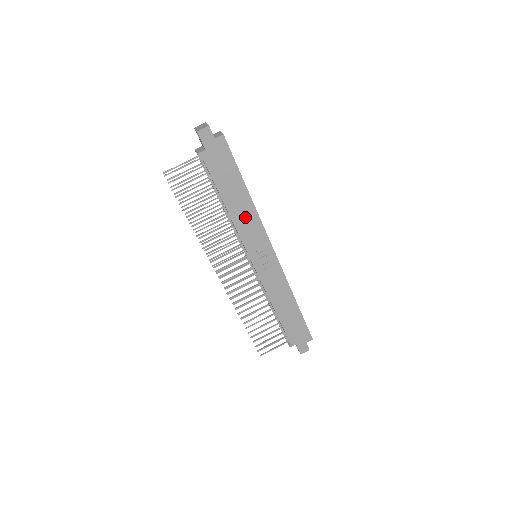
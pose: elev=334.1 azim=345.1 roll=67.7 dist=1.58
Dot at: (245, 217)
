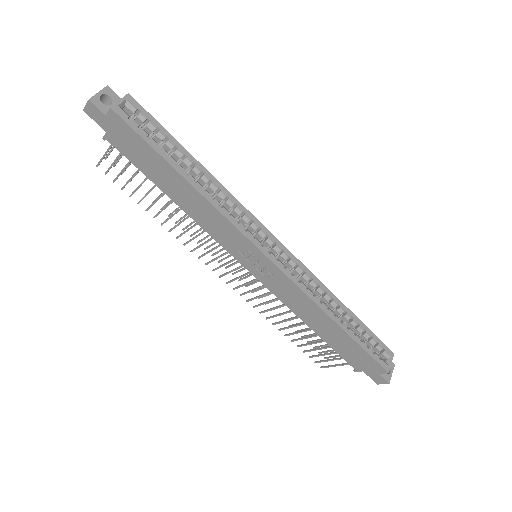
Dot at: (203, 212)
